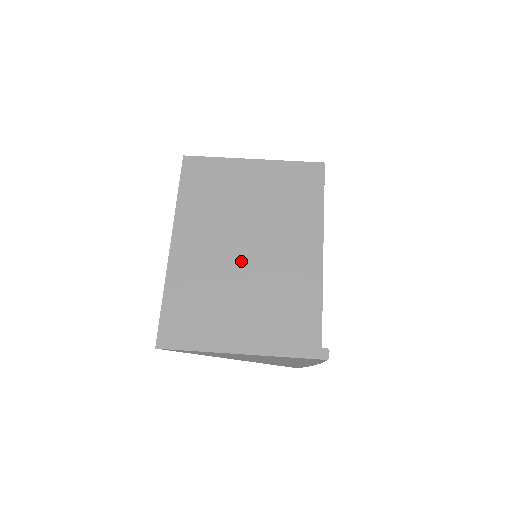
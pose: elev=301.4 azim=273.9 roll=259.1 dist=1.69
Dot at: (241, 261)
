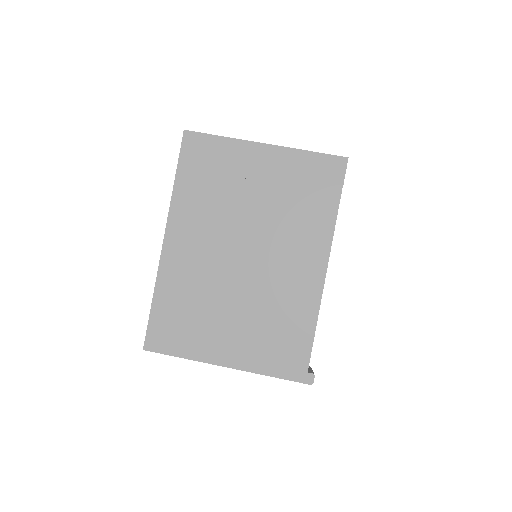
Dot at: (237, 269)
